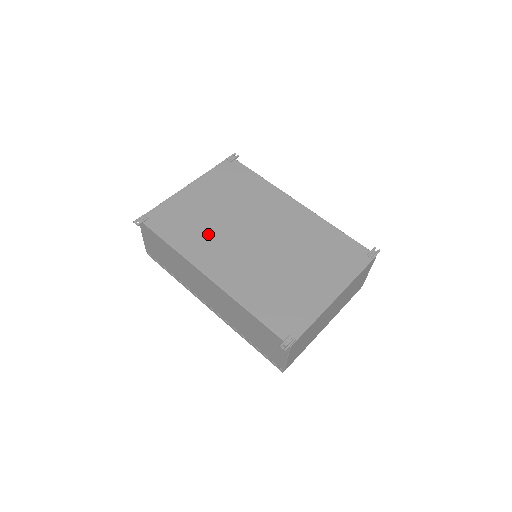
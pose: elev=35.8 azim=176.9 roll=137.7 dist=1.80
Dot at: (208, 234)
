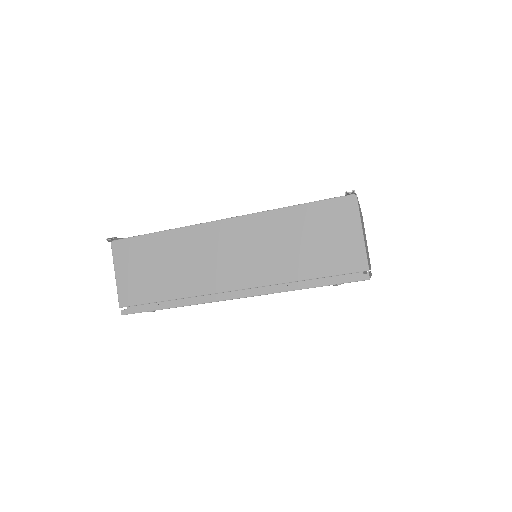
Dot at: occluded
